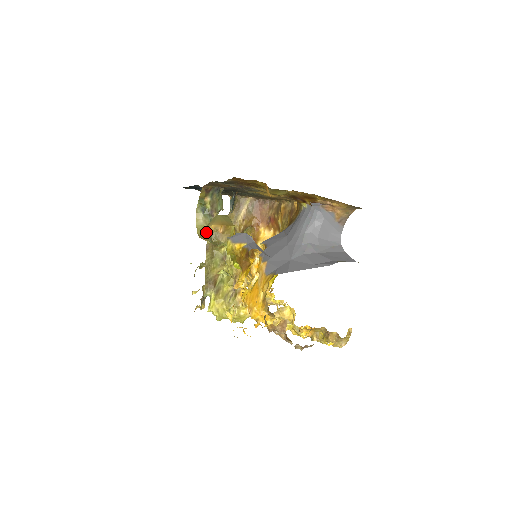
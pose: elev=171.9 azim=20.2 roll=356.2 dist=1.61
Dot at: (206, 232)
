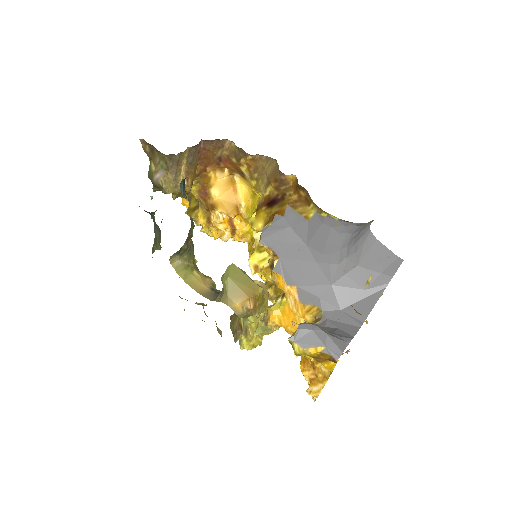
Dot at: (190, 269)
